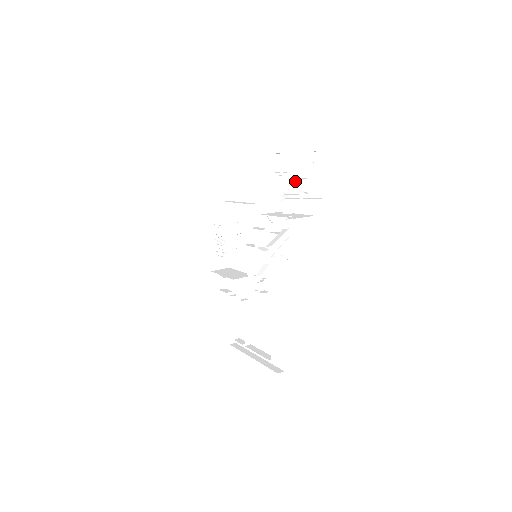
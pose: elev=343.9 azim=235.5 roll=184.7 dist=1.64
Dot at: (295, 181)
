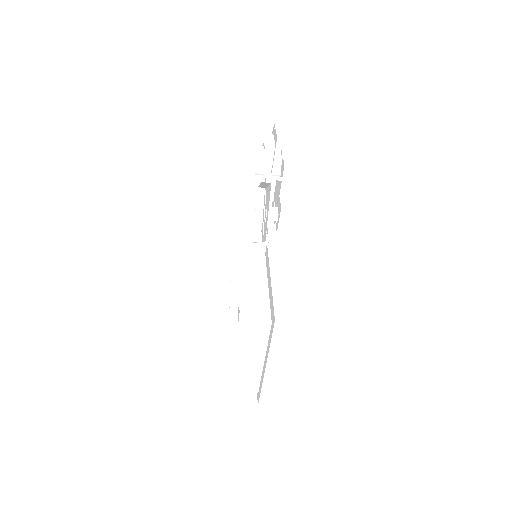
Dot at: occluded
